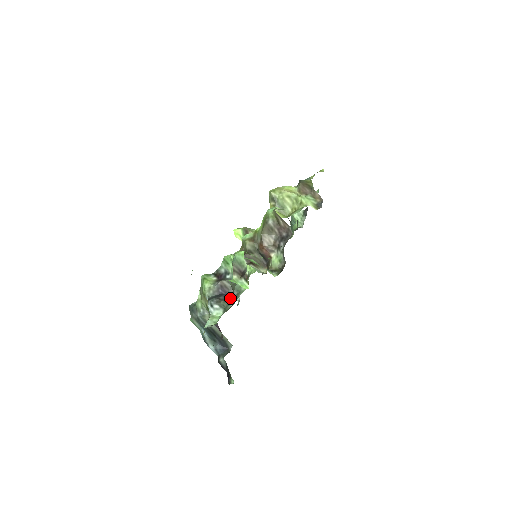
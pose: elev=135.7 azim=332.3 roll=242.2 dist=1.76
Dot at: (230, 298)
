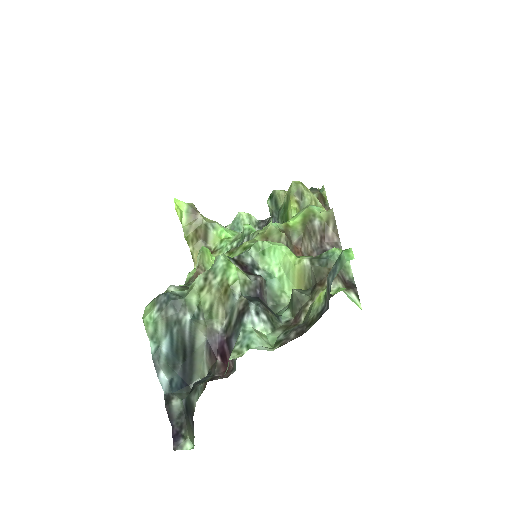
Dot at: (270, 309)
